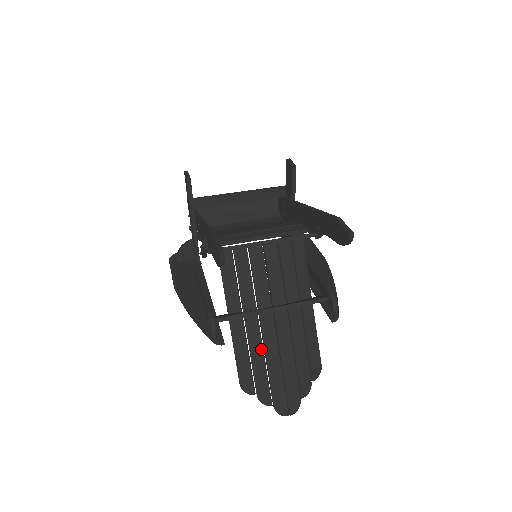
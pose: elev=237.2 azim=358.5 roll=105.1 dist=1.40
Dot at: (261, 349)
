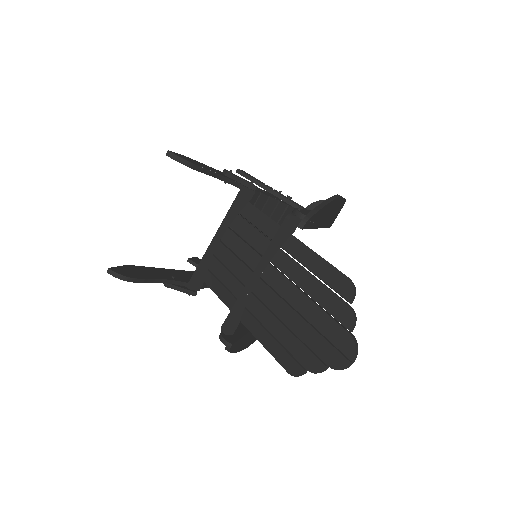
Dot at: (276, 320)
